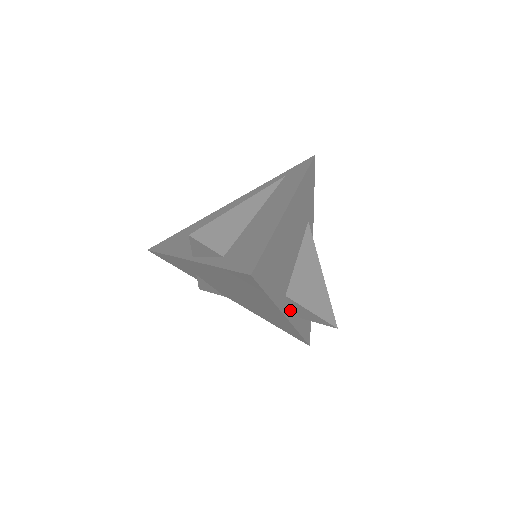
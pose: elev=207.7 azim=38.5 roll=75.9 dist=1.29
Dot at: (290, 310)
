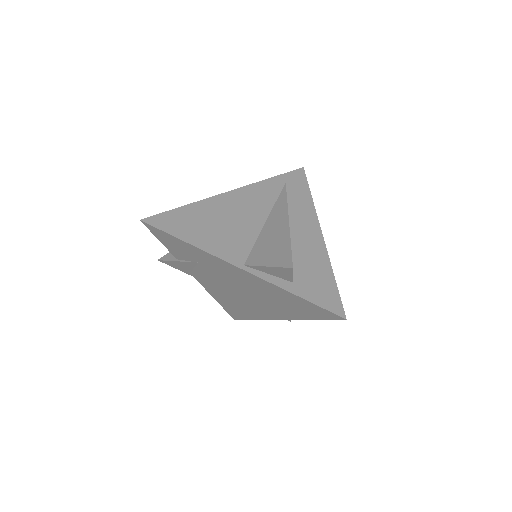
Dot at: occluded
